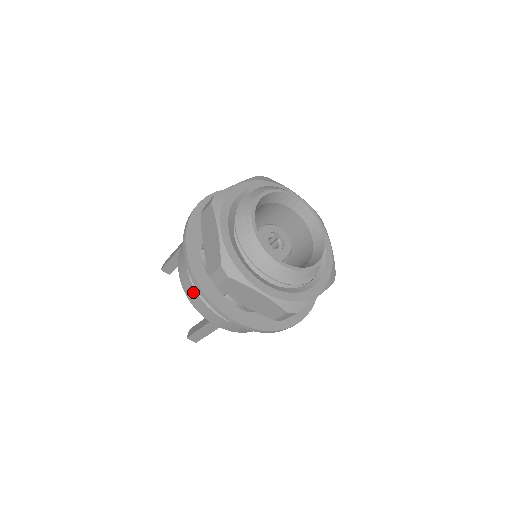
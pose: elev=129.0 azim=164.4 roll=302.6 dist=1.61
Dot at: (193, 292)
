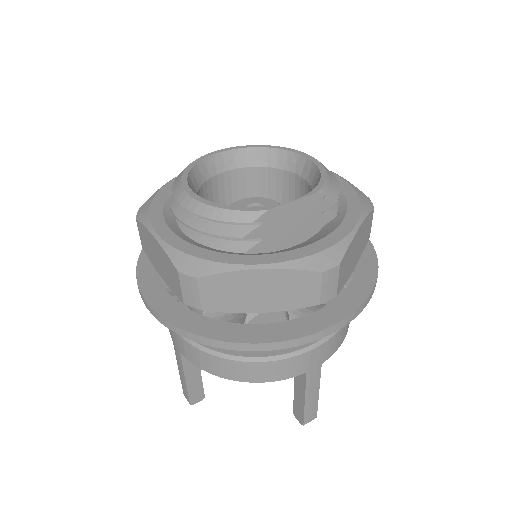
Dot at: occluded
